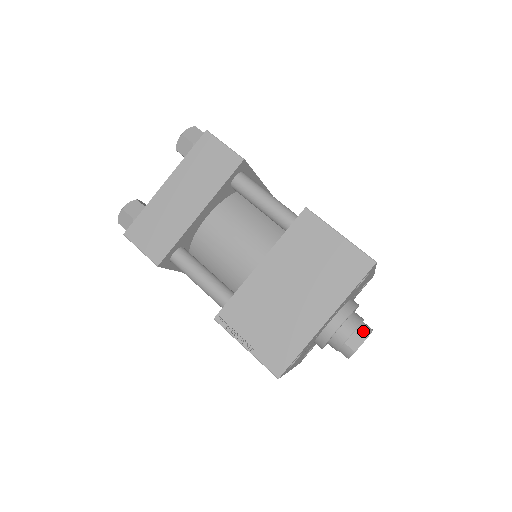
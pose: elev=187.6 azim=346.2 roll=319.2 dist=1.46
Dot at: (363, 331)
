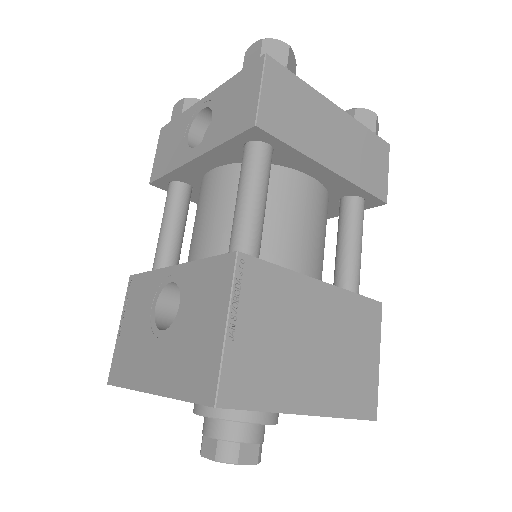
Dot at: (261, 452)
